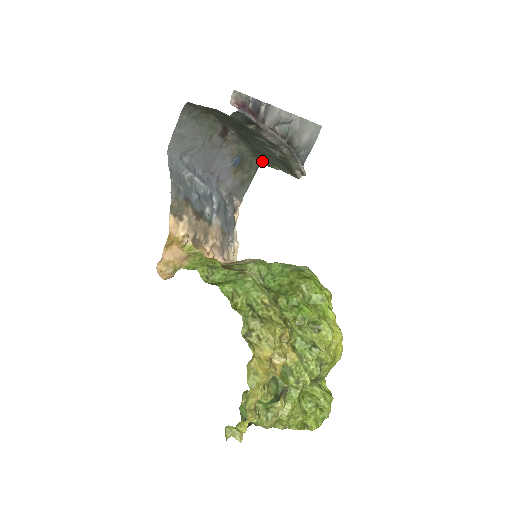
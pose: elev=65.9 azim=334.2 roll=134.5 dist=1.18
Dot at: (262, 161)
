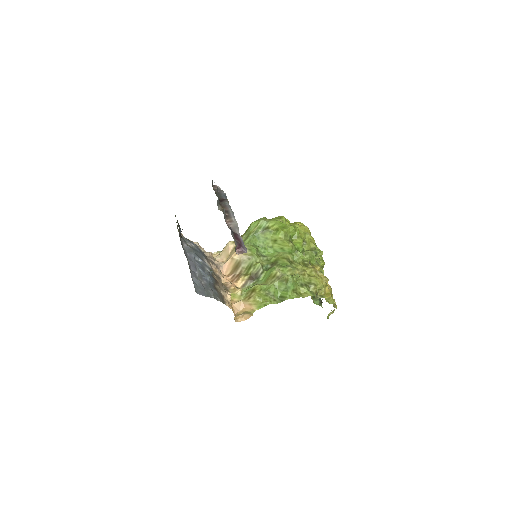
Dot at: occluded
